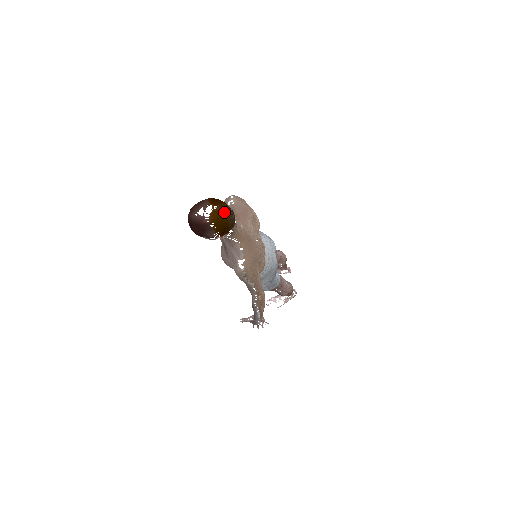
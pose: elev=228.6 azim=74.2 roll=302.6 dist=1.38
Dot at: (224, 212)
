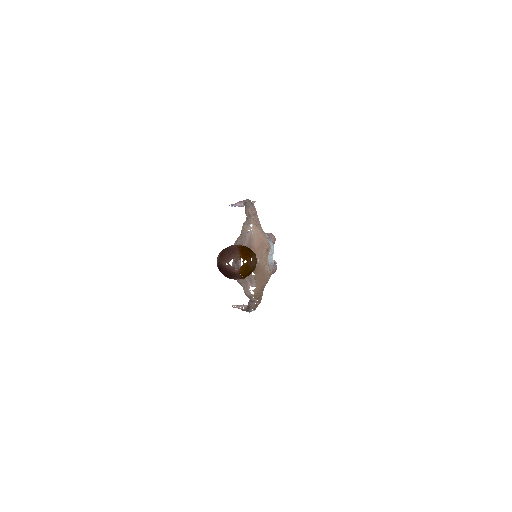
Dot at: (251, 264)
